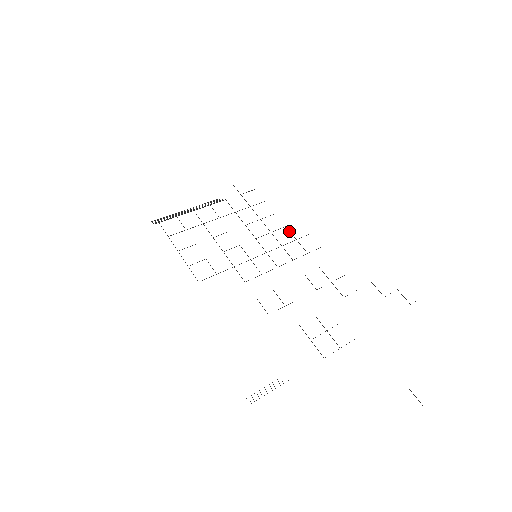
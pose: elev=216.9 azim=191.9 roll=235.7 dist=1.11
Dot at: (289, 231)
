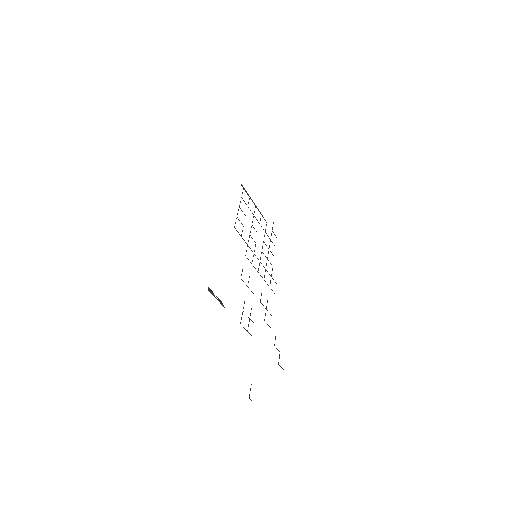
Dot at: (272, 270)
